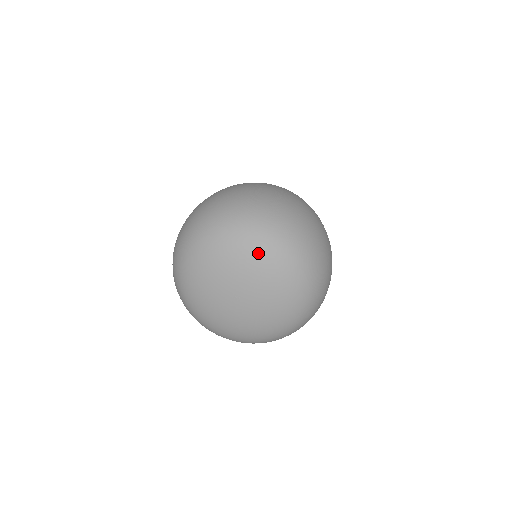
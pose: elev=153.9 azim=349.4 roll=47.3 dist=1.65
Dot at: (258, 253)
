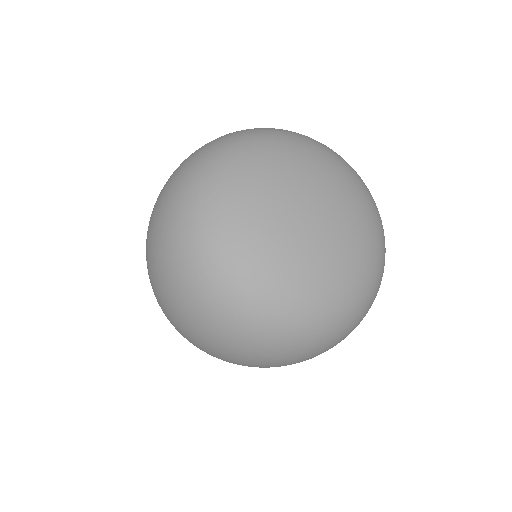
Dot at: (298, 147)
